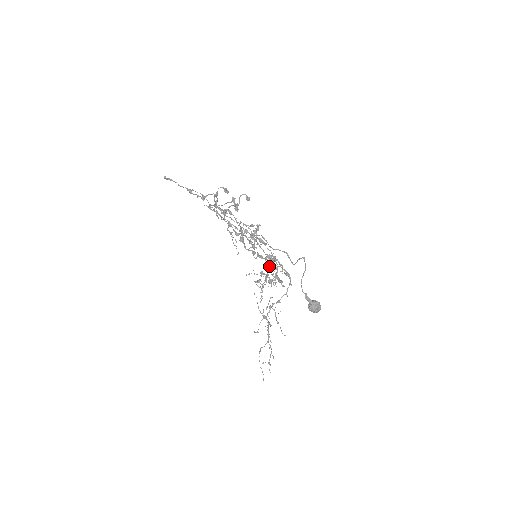
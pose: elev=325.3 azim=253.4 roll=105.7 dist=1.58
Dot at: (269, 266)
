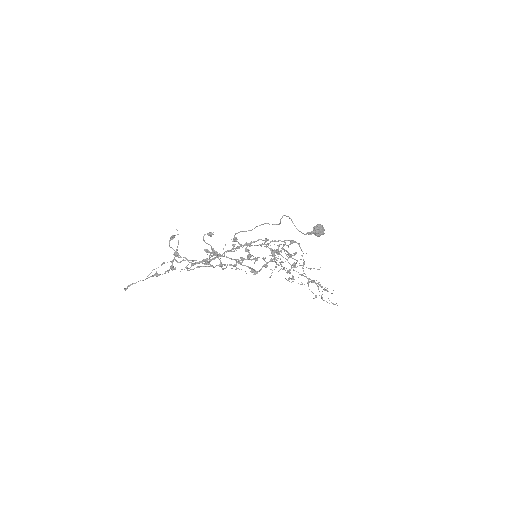
Dot at: (270, 250)
